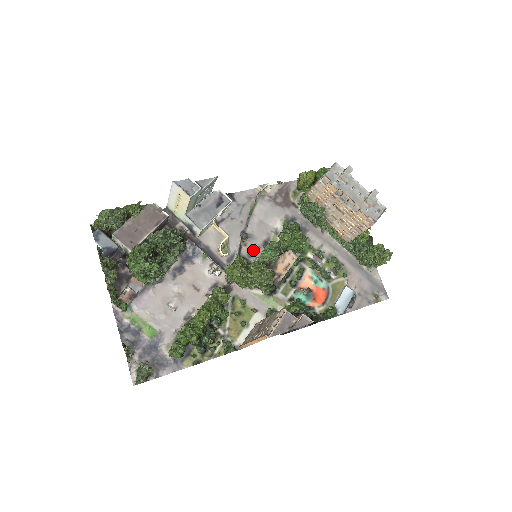
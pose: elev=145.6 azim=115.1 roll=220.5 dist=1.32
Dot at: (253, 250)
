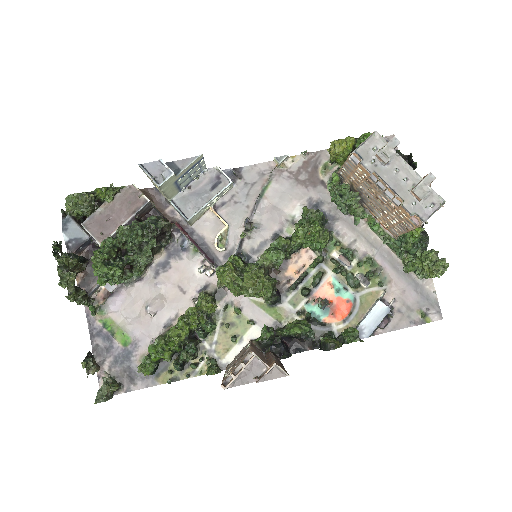
Dot at: (259, 244)
